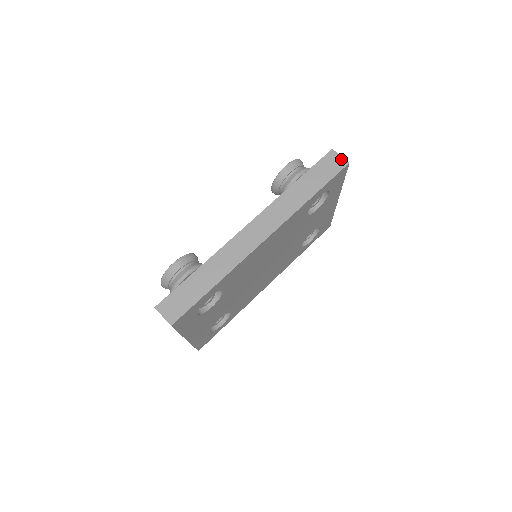
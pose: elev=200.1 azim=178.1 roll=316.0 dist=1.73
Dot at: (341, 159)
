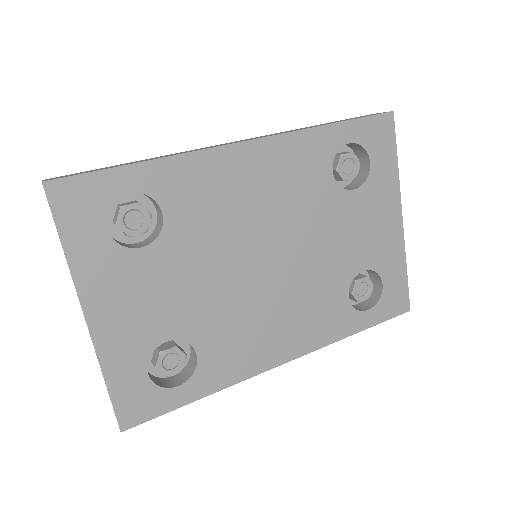
Dot at: occluded
